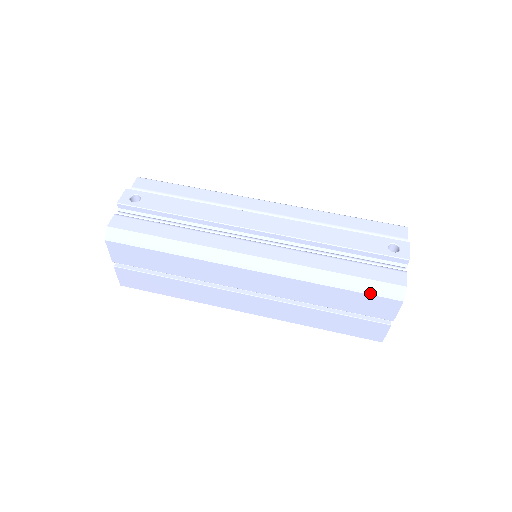
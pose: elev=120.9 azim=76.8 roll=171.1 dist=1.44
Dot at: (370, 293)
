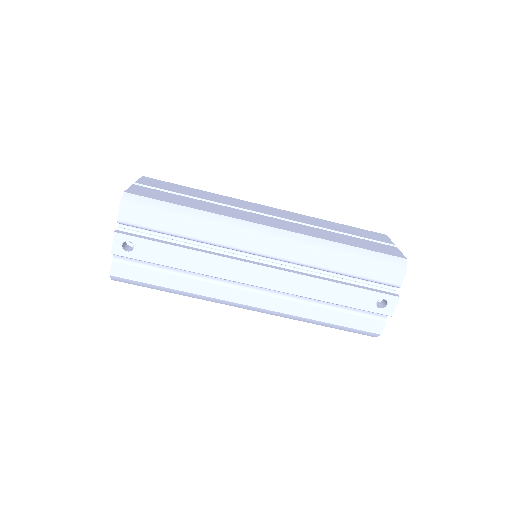
Dot at: (350, 331)
